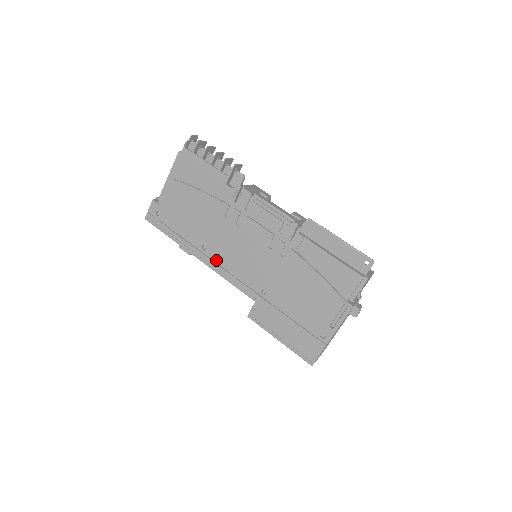
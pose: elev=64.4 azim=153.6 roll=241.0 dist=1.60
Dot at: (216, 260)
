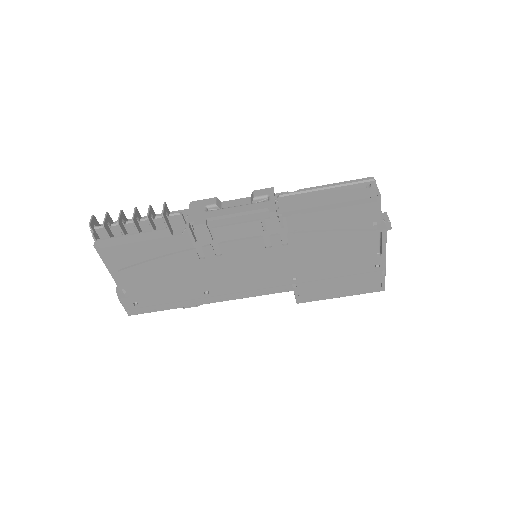
Dot at: (228, 292)
